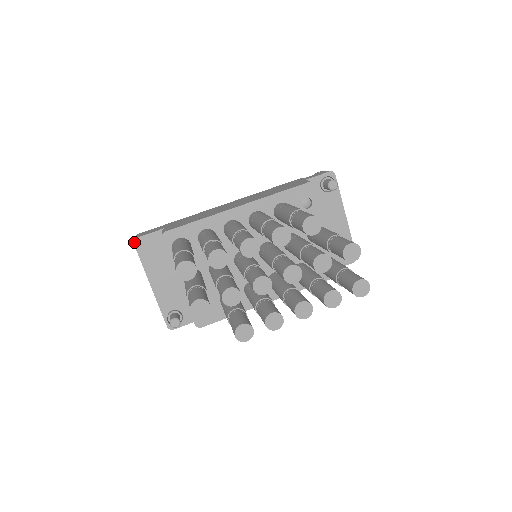
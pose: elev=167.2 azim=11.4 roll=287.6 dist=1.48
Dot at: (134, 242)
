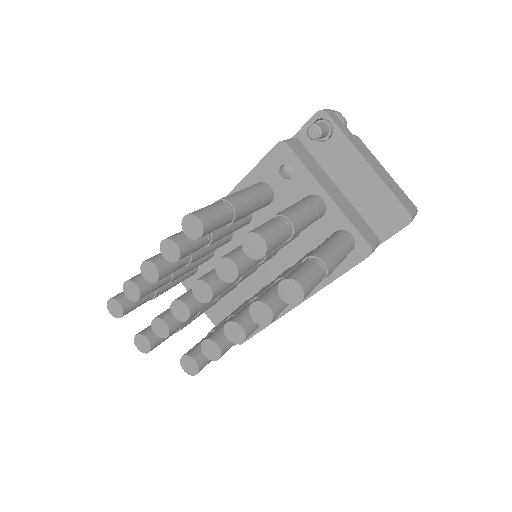
Dot at: occluded
